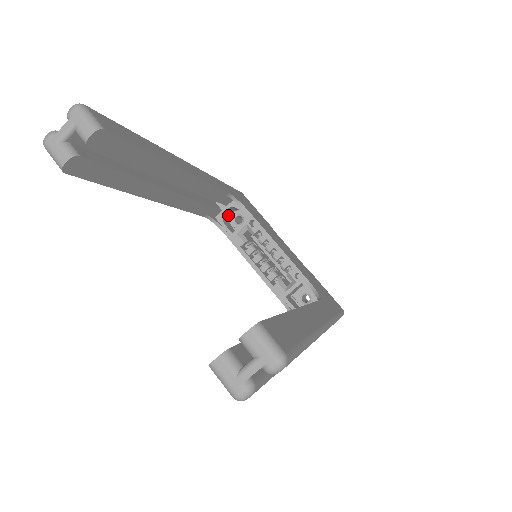
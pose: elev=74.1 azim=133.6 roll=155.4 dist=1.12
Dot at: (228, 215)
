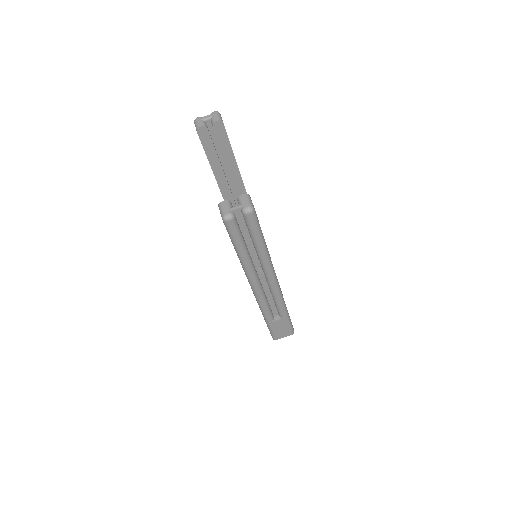
Dot at: occluded
